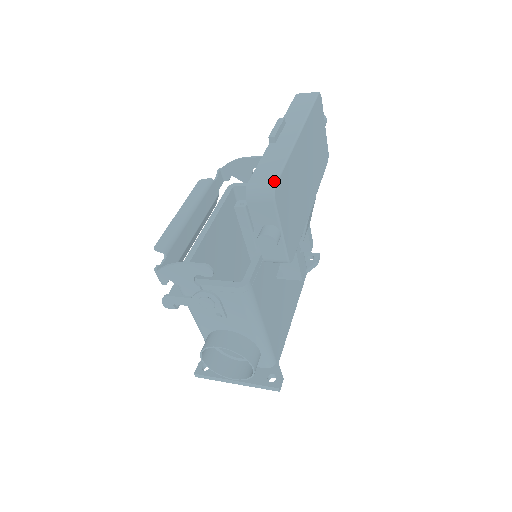
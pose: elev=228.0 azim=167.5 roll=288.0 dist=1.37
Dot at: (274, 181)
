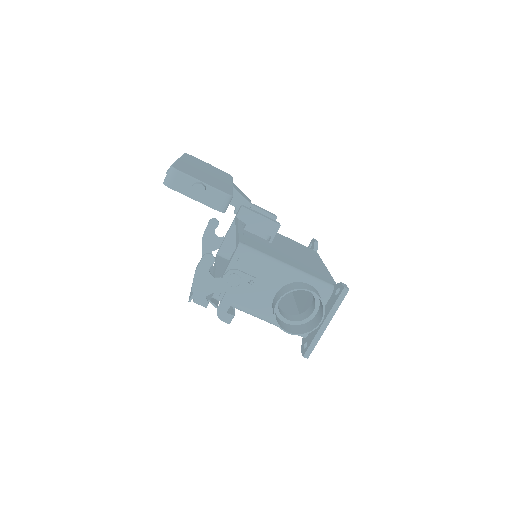
Dot at: (170, 166)
